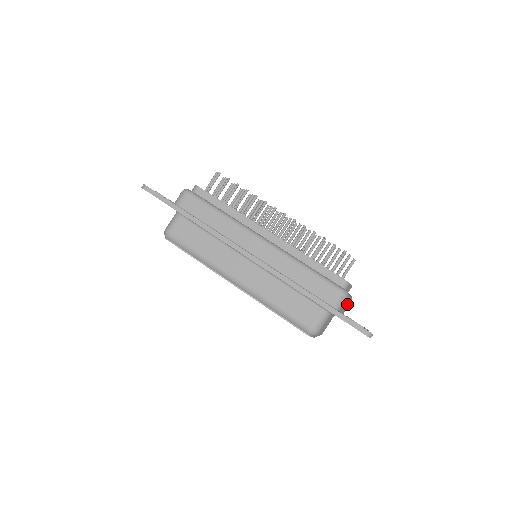
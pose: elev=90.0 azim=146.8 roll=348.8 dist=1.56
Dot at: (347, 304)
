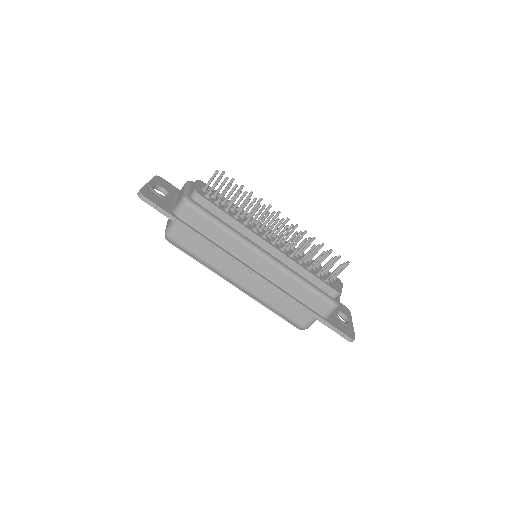
Dot at: occluded
